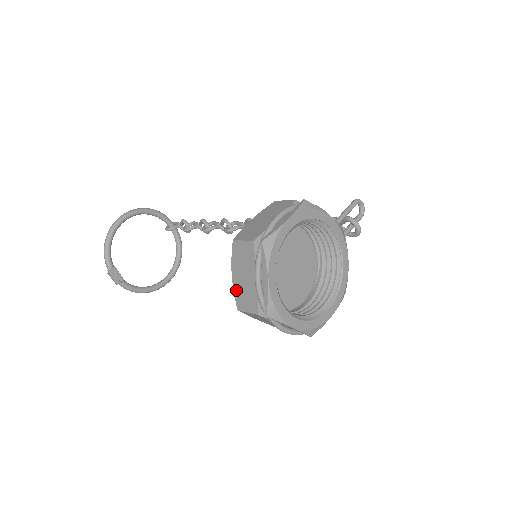
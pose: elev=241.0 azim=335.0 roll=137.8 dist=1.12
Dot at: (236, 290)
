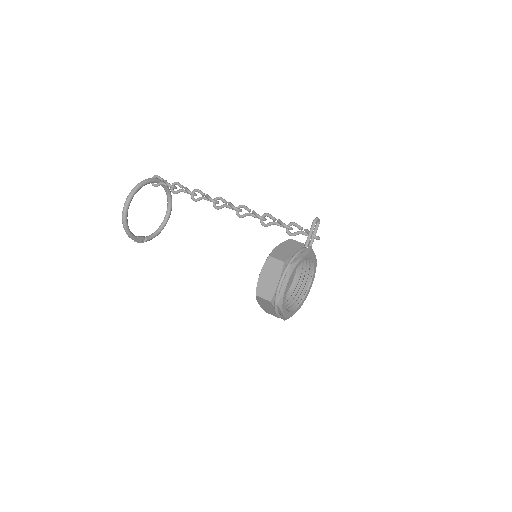
Dot at: (262, 307)
